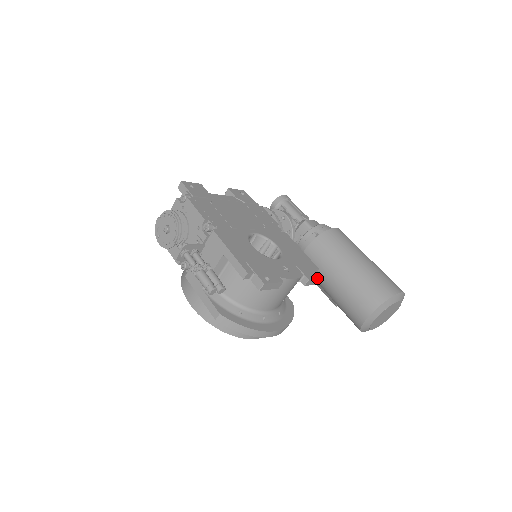
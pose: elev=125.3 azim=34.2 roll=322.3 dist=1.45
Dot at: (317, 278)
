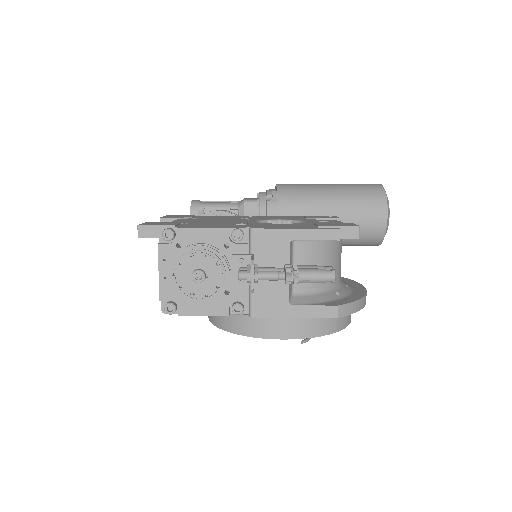
Dot at: (336, 217)
